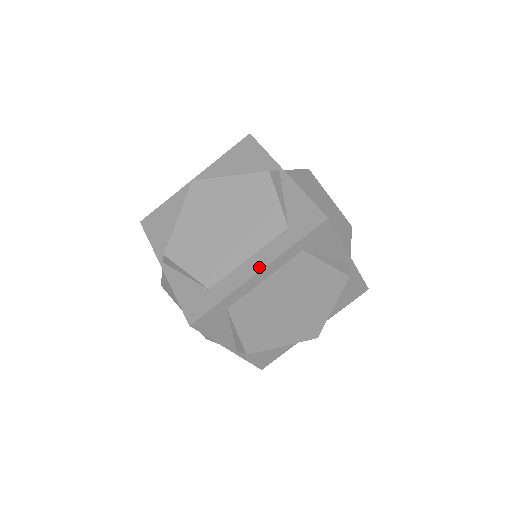
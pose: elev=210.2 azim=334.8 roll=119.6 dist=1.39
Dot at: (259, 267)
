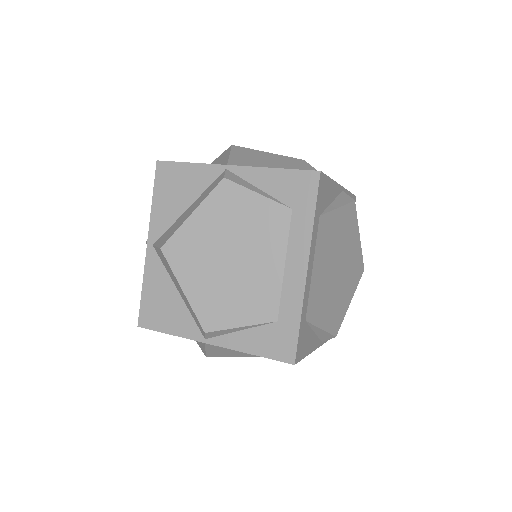
Dot at: (303, 264)
